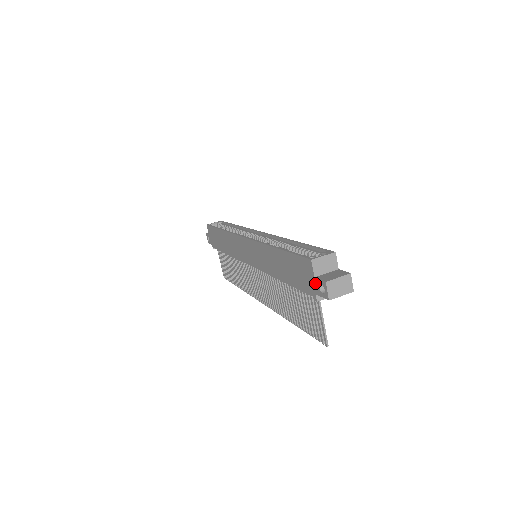
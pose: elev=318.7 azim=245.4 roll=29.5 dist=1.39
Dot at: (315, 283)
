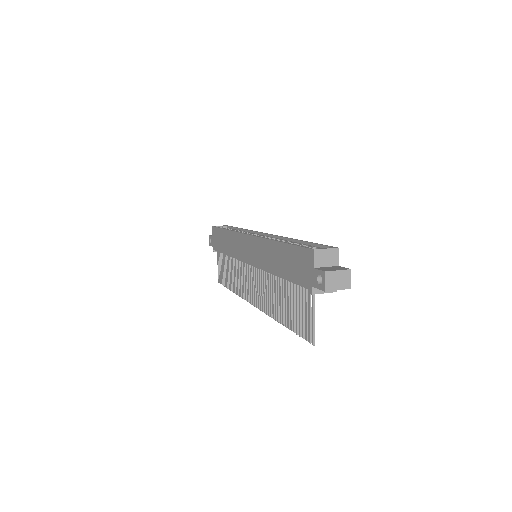
Dot at: (313, 274)
